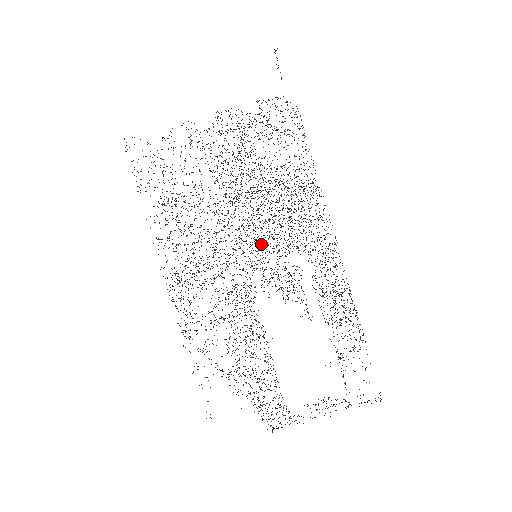
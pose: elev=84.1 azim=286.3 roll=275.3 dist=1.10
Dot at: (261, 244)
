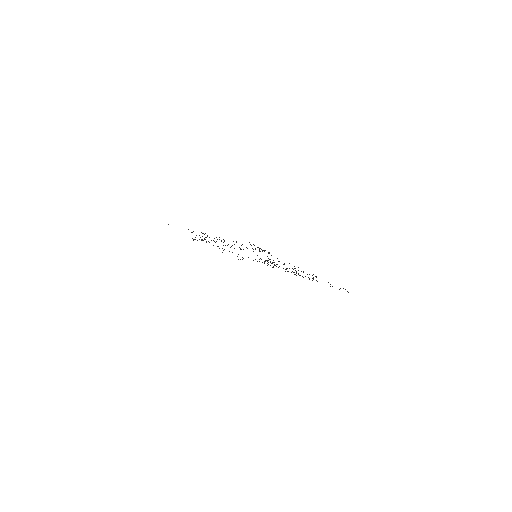
Dot at: occluded
